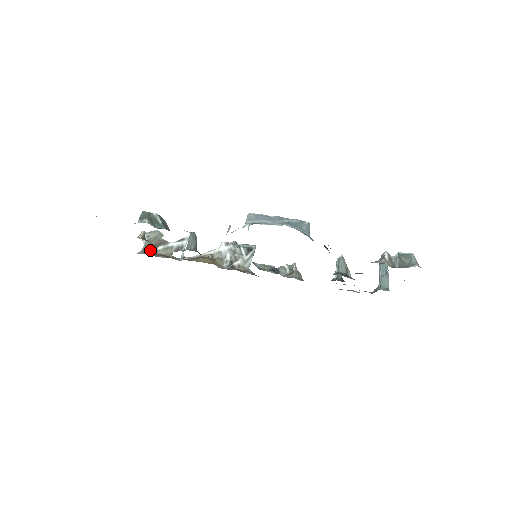
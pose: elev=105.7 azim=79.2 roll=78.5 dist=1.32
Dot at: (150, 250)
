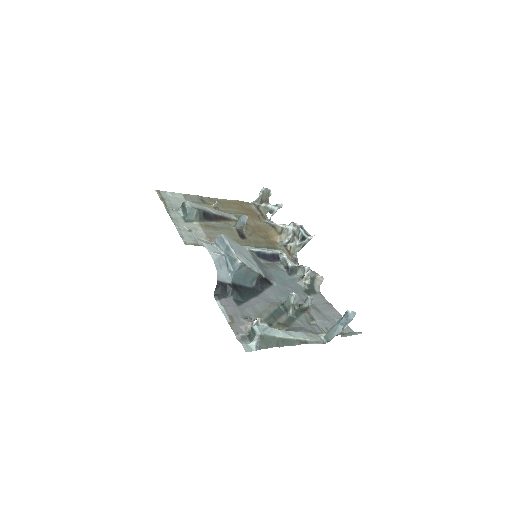
Dot at: (258, 203)
